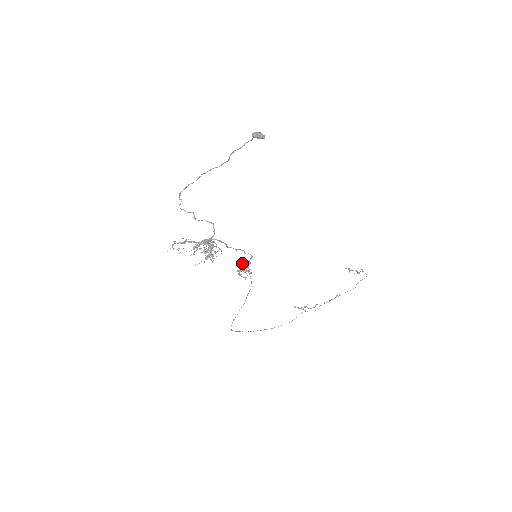
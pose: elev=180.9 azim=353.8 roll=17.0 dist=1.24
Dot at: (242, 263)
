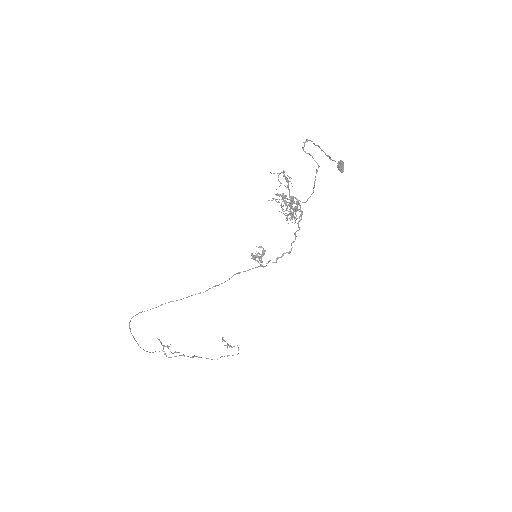
Dot at: (262, 250)
